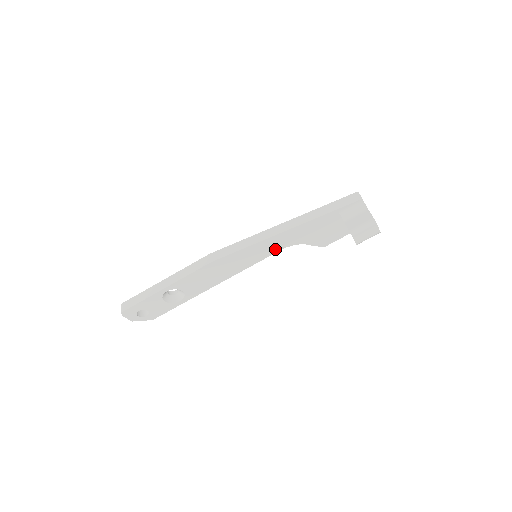
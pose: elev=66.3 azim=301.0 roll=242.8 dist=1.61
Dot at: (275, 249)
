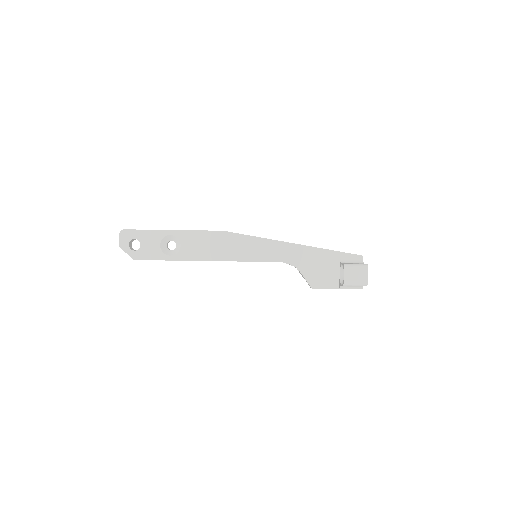
Dot at: (275, 257)
